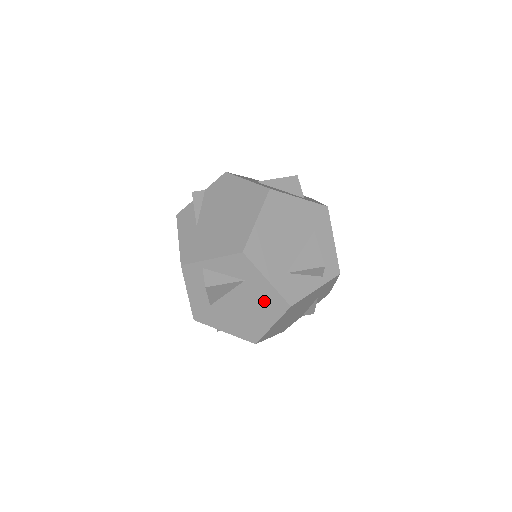
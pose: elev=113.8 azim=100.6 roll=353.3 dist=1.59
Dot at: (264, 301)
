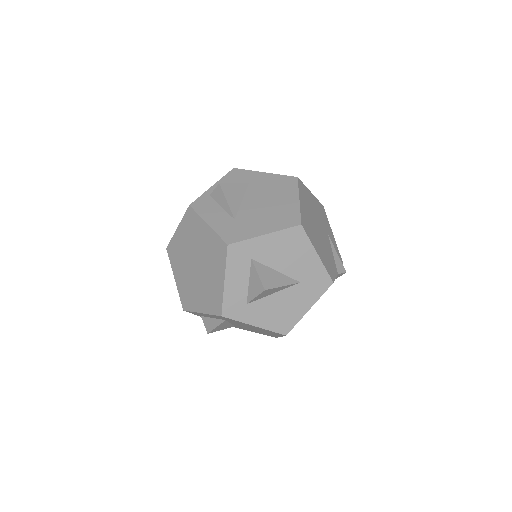
Dot at: (275, 187)
